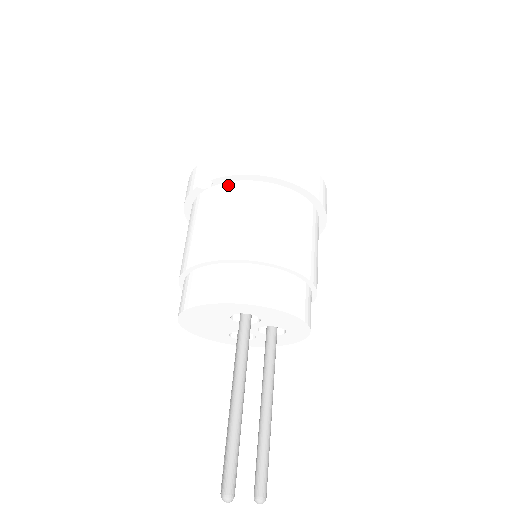
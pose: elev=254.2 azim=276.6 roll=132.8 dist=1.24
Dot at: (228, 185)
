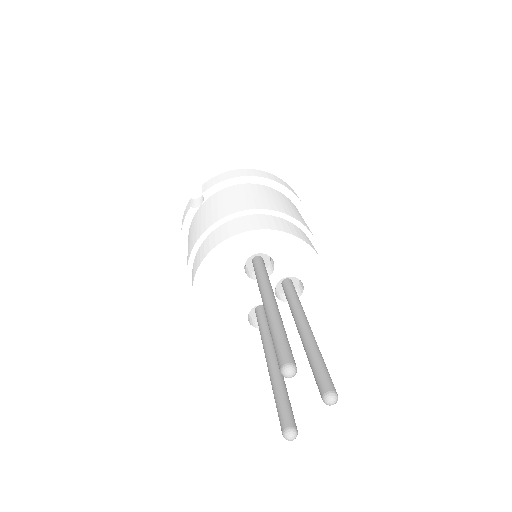
Dot at: (217, 193)
